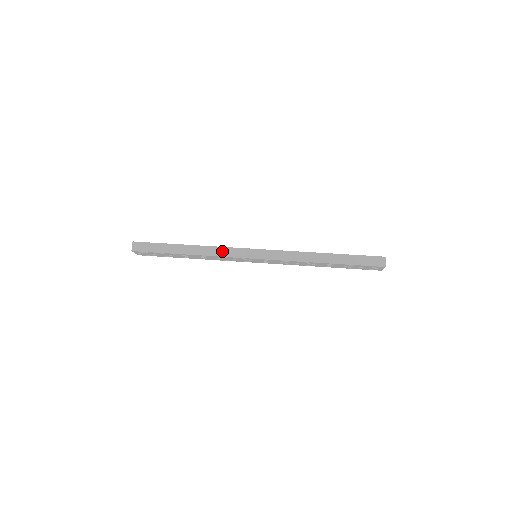
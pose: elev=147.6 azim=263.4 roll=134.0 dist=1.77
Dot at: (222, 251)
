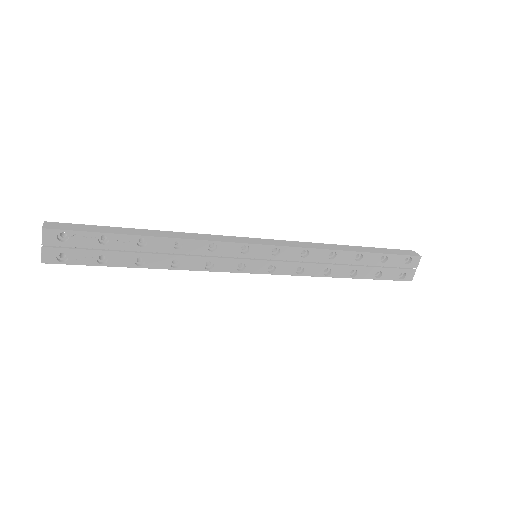
Dot at: (209, 237)
